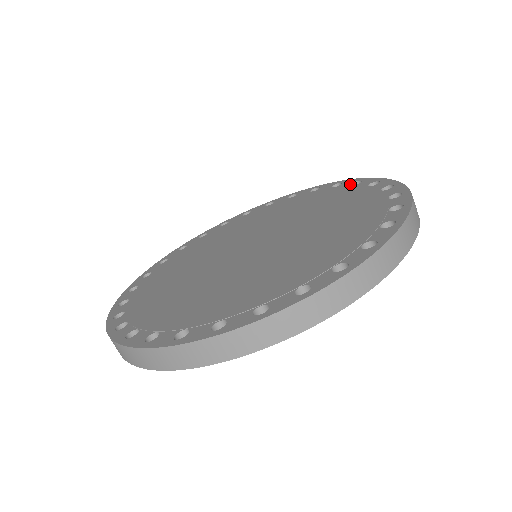
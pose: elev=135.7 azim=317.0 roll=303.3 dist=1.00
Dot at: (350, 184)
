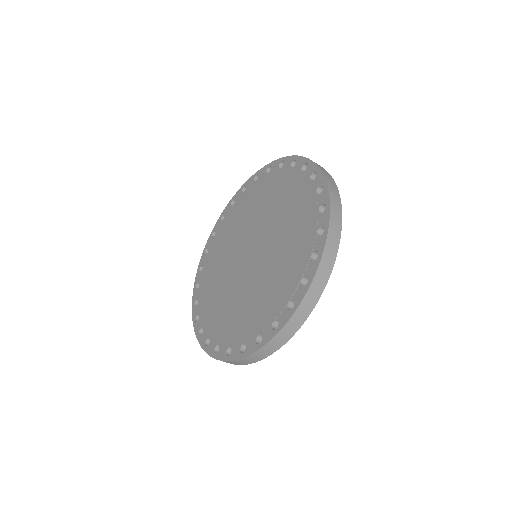
Dot at: (253, 182)
